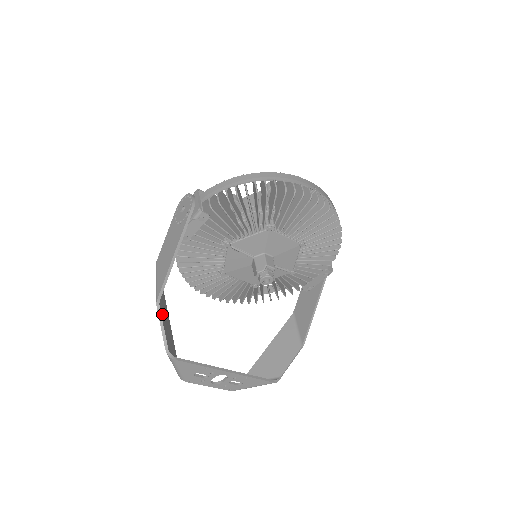
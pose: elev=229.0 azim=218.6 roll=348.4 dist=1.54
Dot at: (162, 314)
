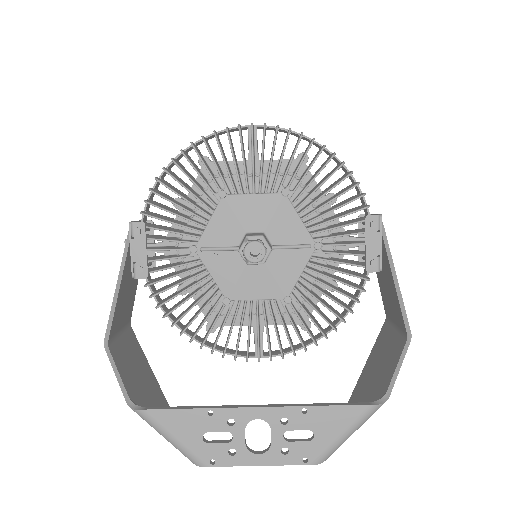
Dot at: (119, 360)
